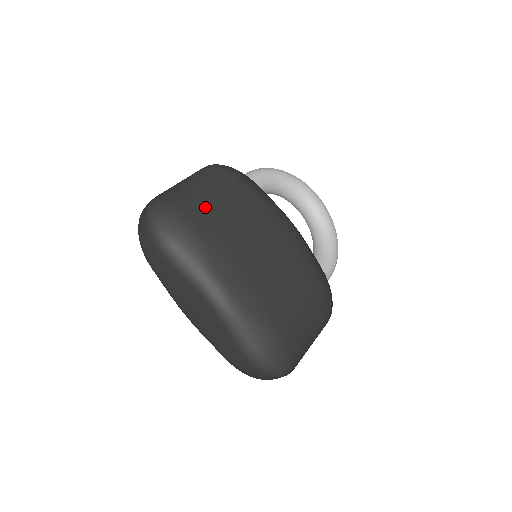
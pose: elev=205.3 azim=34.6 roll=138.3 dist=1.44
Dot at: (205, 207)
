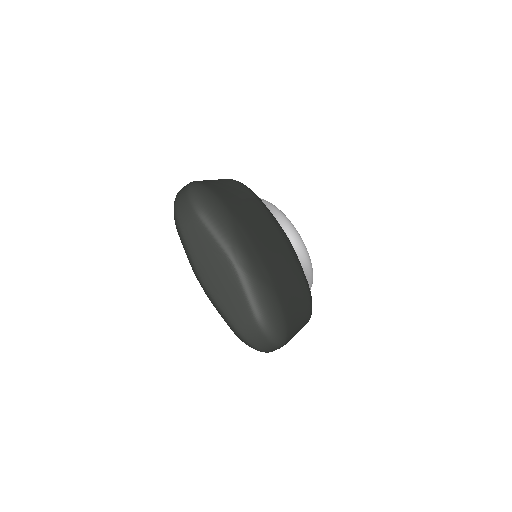
Dot at: (232, 197)
